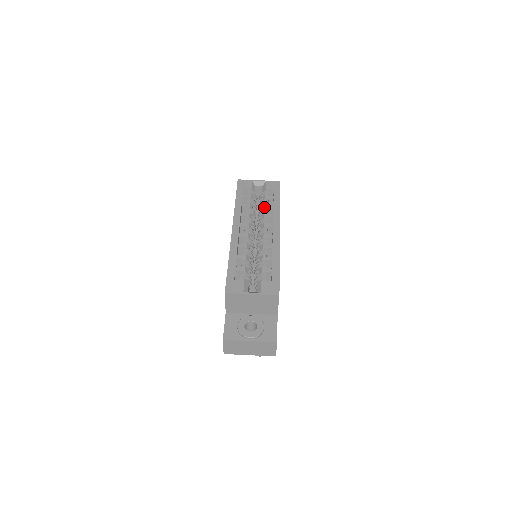
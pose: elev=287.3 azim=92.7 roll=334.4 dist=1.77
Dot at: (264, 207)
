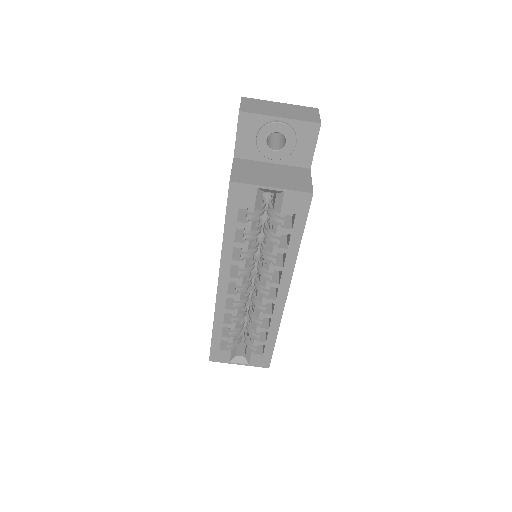
Dot at: (271, 252)
